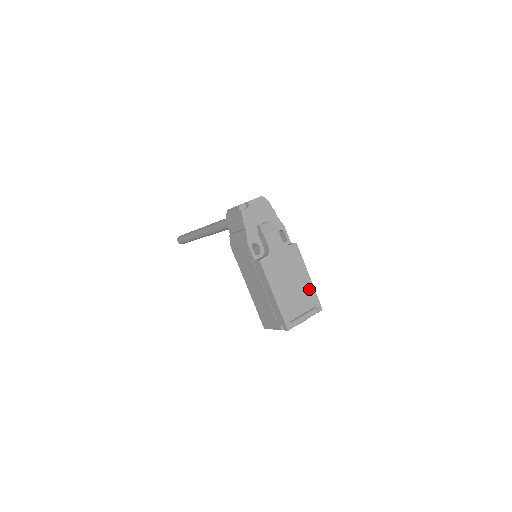
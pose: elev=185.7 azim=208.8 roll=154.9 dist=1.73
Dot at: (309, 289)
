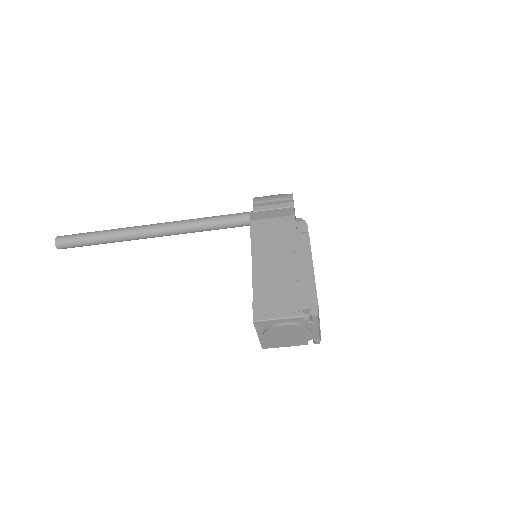
Dot at: occluded
